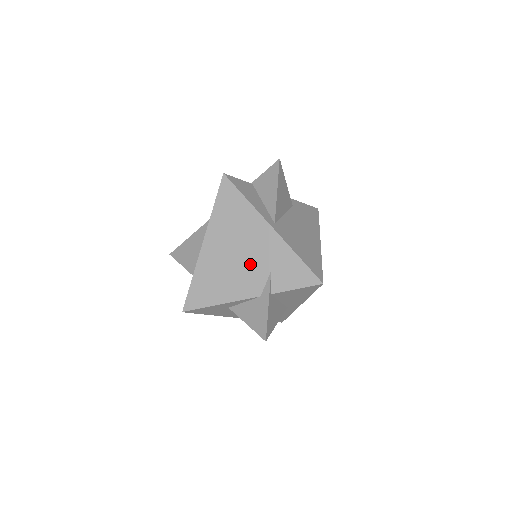
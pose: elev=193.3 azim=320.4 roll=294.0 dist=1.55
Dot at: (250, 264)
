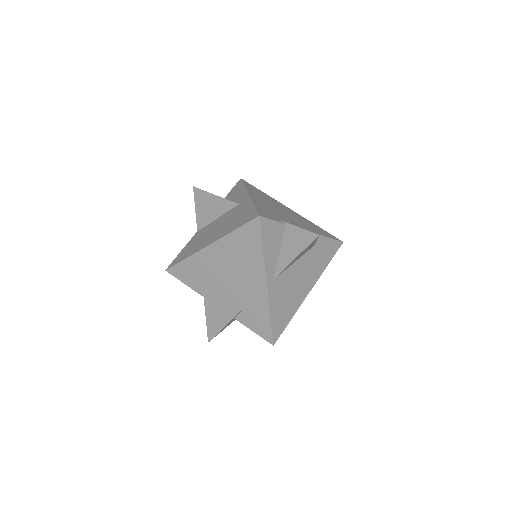
Dot at: (233, 290)
